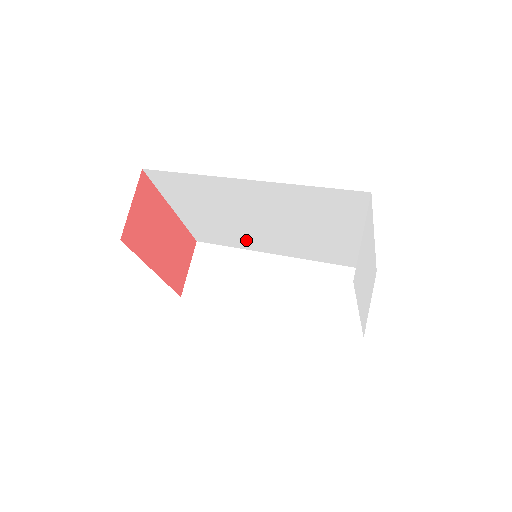
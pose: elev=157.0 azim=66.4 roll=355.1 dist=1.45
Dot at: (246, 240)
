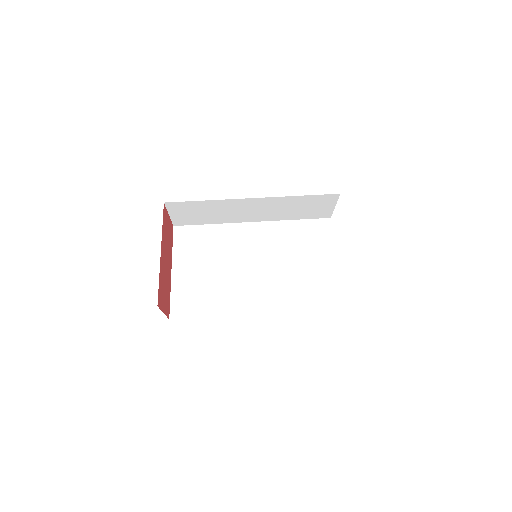
Dot at: occluded
